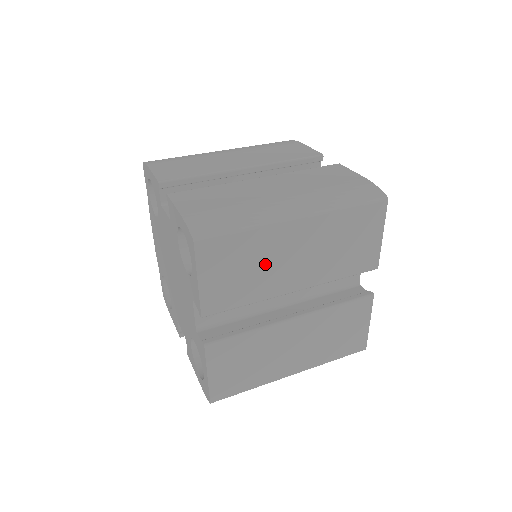
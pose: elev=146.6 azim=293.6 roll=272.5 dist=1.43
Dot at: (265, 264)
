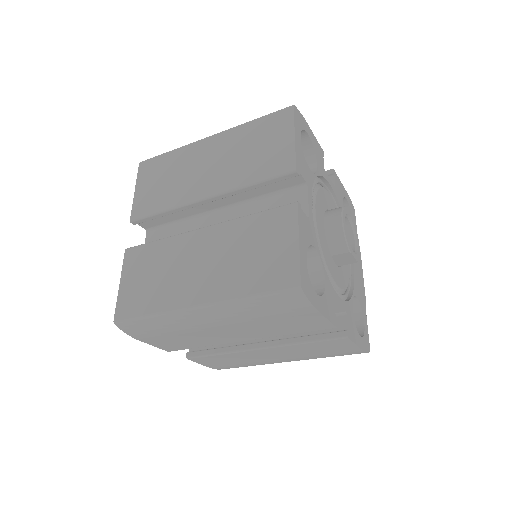
Dot at: (182, 174)
